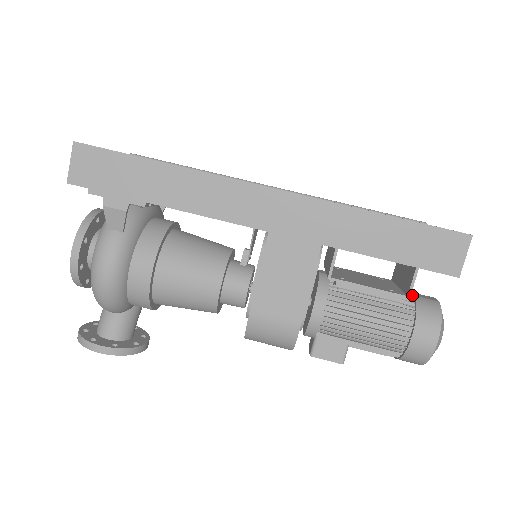
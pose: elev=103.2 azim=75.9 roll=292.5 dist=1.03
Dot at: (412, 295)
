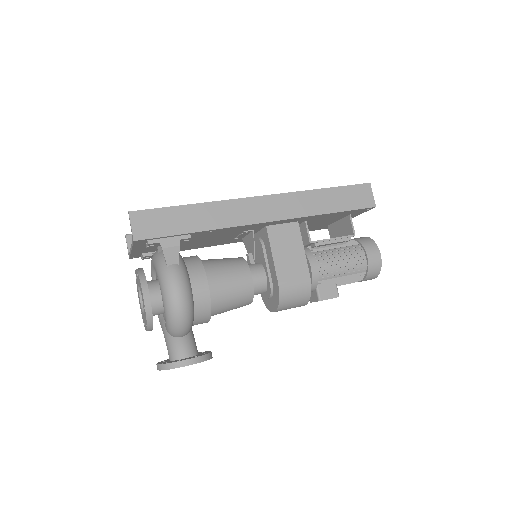
Dot at: occluded
